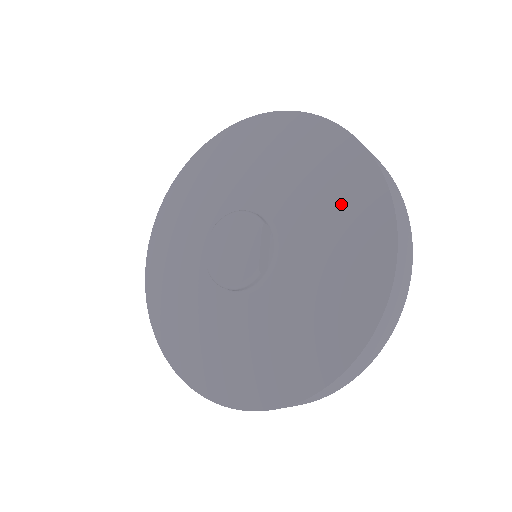
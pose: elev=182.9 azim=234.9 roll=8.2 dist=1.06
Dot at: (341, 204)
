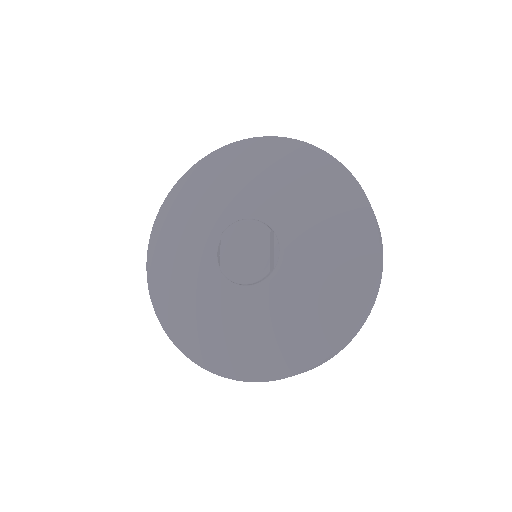
Dot at: (333, 215)
